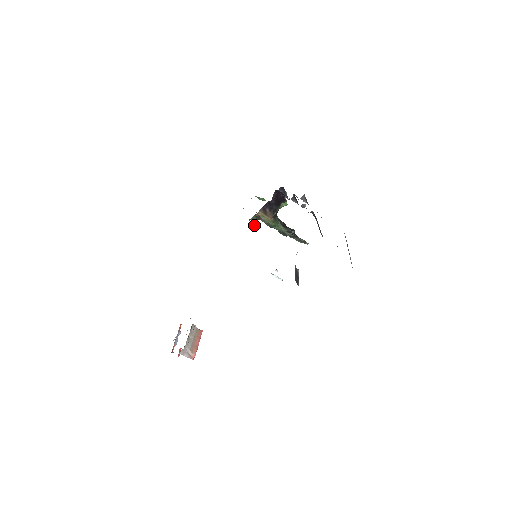
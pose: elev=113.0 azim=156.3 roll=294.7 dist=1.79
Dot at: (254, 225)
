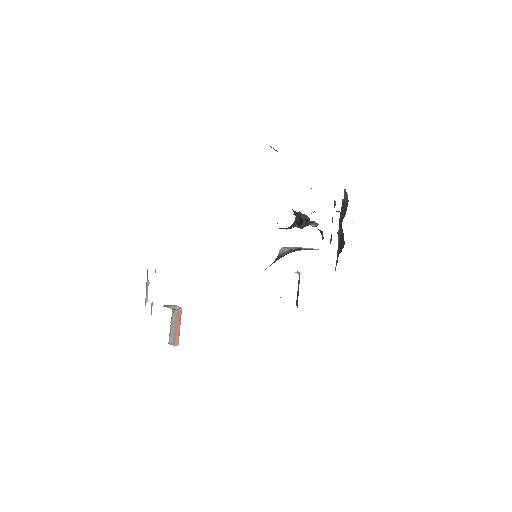
Dot at: occluded
